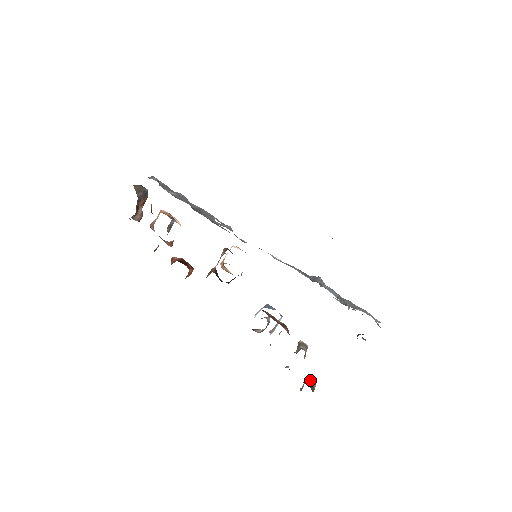
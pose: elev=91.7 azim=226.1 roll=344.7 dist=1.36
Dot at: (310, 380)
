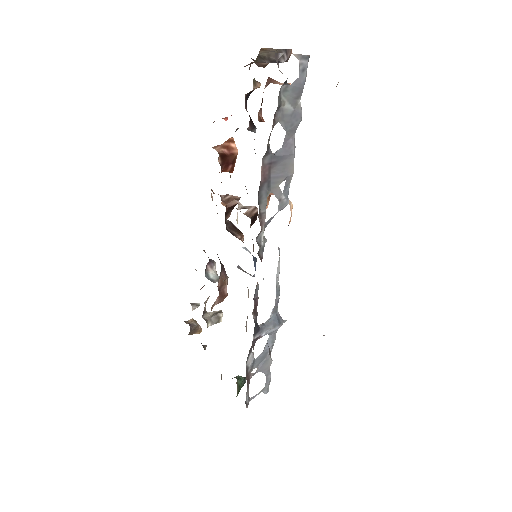
Dot at: (200, 328)
